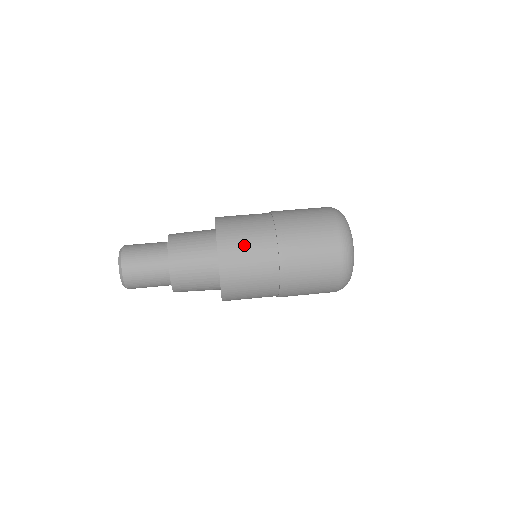
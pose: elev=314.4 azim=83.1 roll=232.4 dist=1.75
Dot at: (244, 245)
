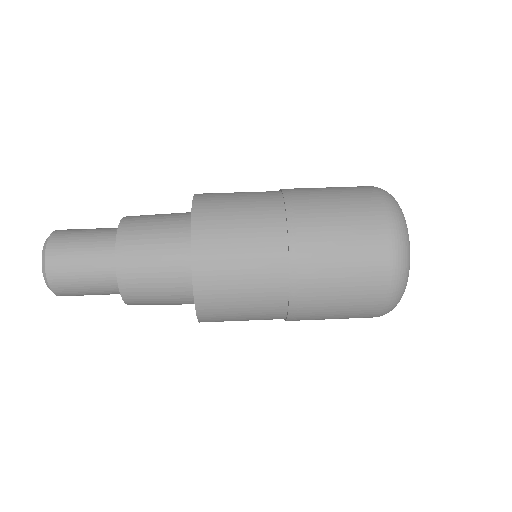
Dot at: (236, 295)
